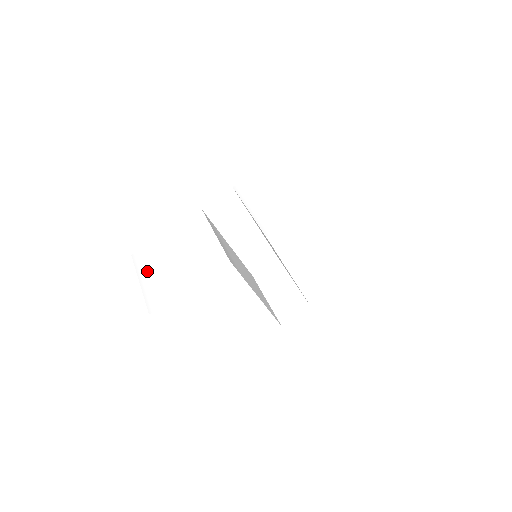
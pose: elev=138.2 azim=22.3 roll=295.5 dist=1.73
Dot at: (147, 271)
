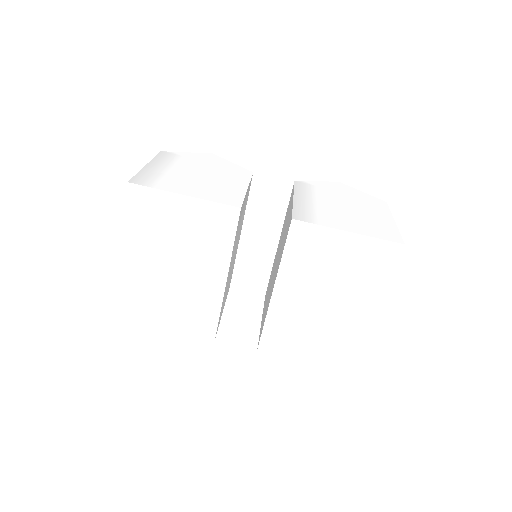
Dot at: (161, 165)
